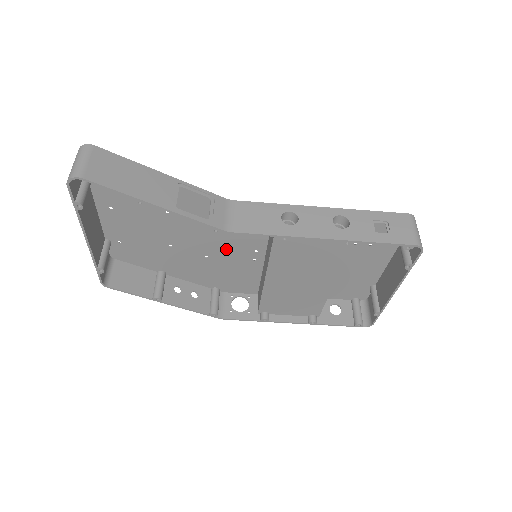
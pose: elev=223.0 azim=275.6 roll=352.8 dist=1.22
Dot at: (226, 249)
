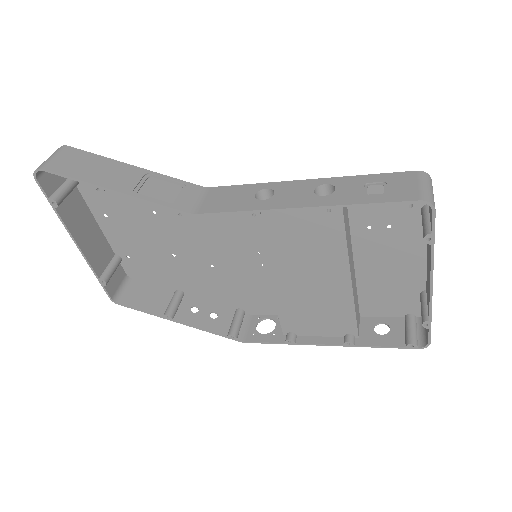
Dot at: (228, 254)
